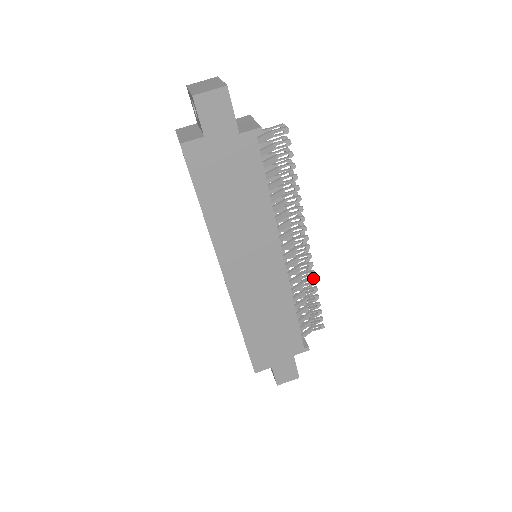
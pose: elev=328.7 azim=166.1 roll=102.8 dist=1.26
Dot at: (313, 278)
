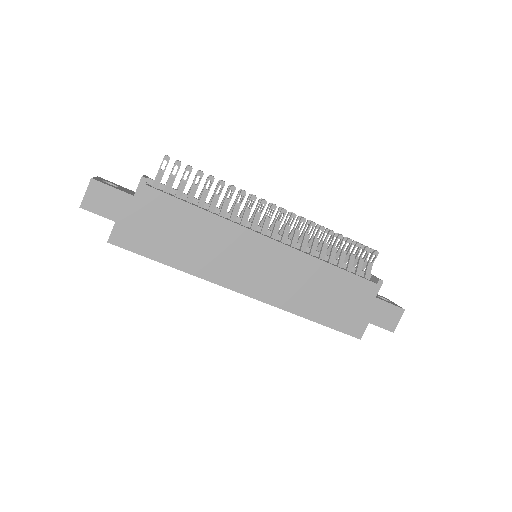
Dot at: (319, 227)
